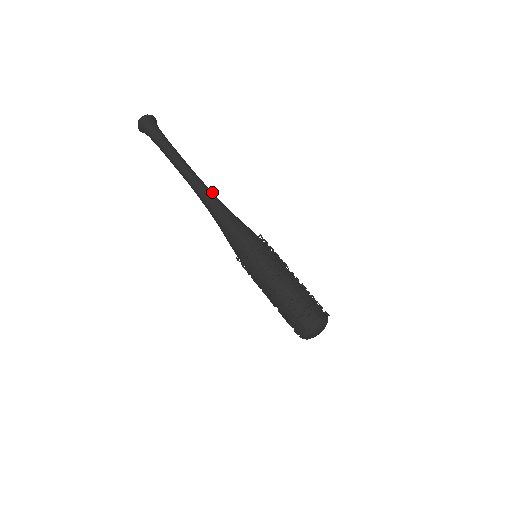
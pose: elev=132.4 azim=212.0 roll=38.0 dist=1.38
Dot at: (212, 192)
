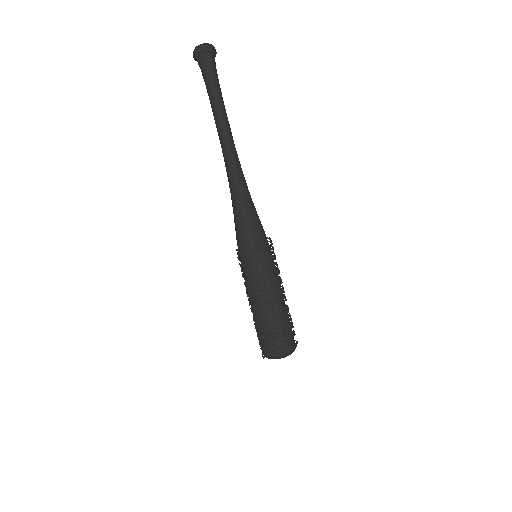
Dot at: (238, 168)
